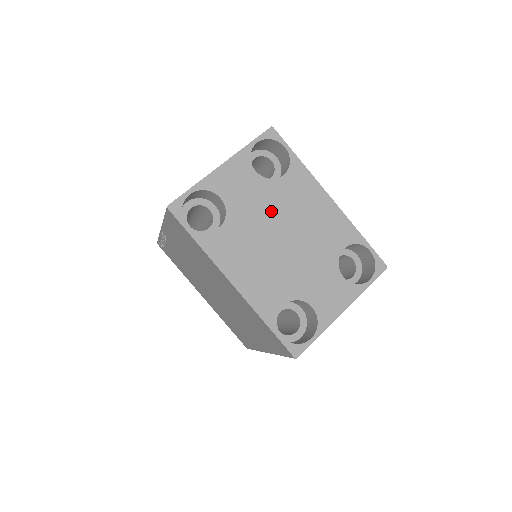
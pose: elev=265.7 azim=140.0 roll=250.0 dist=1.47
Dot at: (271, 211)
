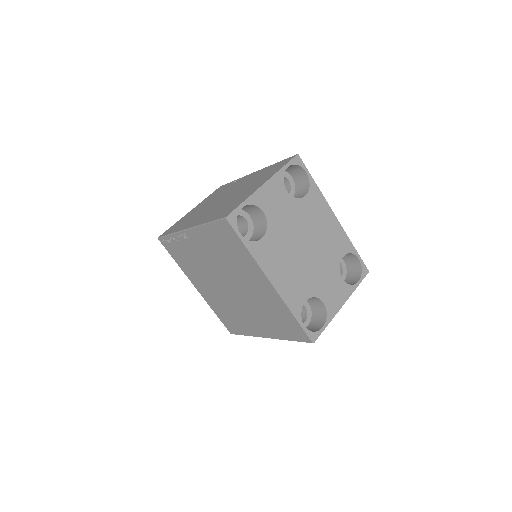
Dot at: (297, 225)
